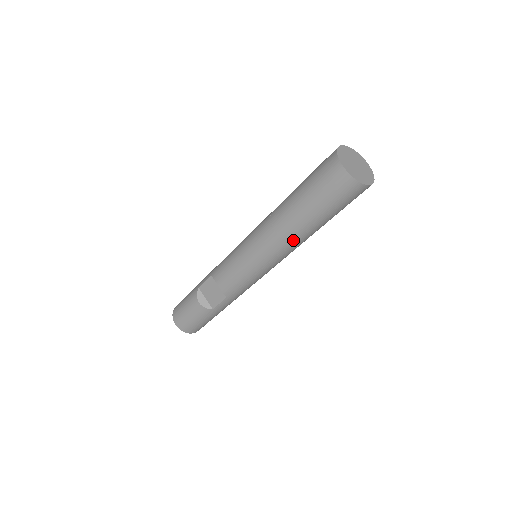
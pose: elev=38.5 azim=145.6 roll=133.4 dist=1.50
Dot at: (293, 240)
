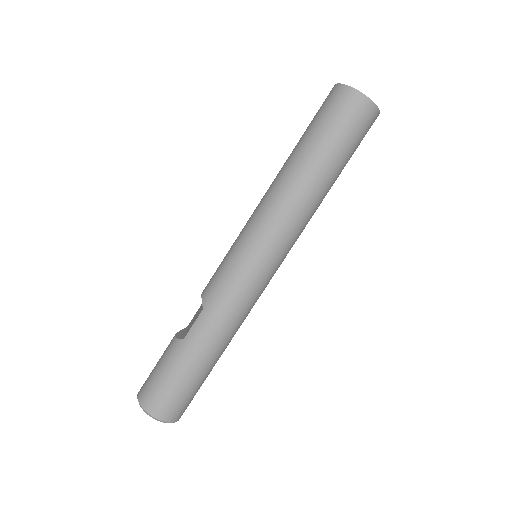
Dot at: (284, 184)
